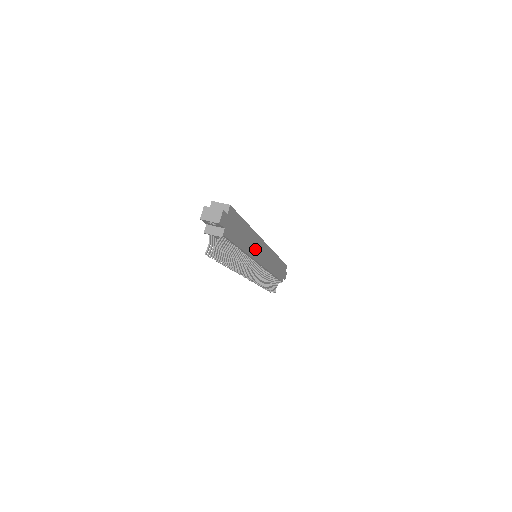
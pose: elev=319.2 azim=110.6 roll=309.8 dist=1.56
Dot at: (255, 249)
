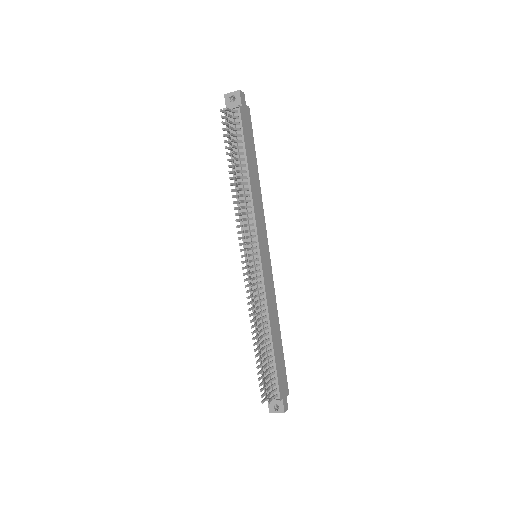
Dot at: (258, 216)
